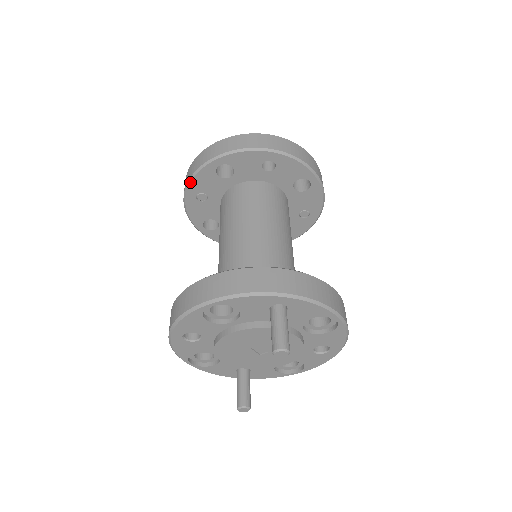
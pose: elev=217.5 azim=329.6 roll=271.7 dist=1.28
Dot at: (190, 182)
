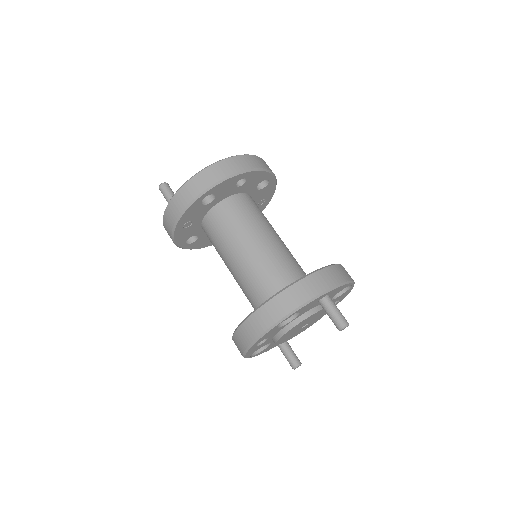
Dot at: (180, 218)
